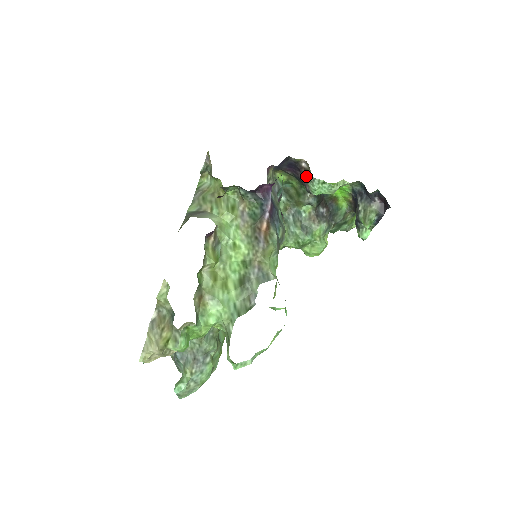
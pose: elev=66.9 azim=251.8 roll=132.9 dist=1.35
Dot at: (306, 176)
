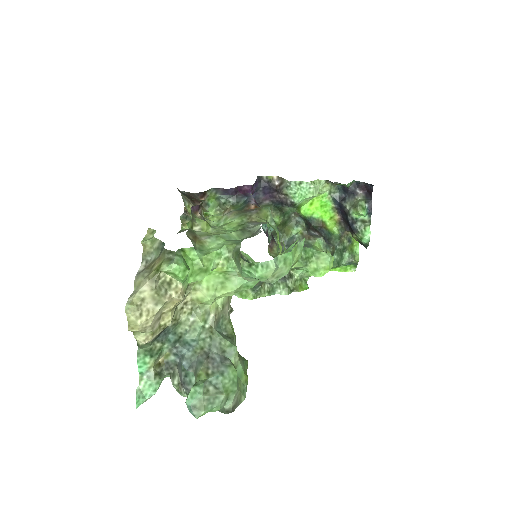
Dot at: (282, 188)
